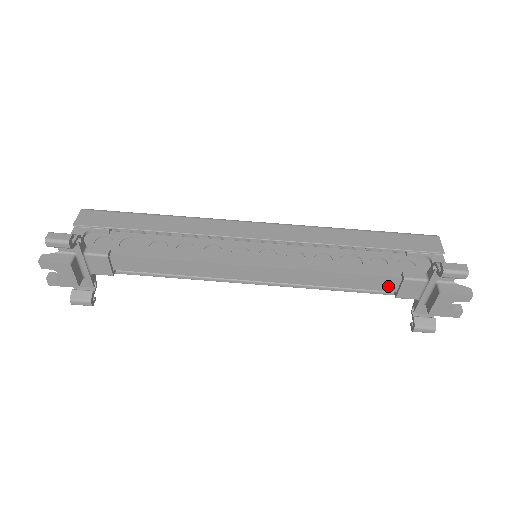
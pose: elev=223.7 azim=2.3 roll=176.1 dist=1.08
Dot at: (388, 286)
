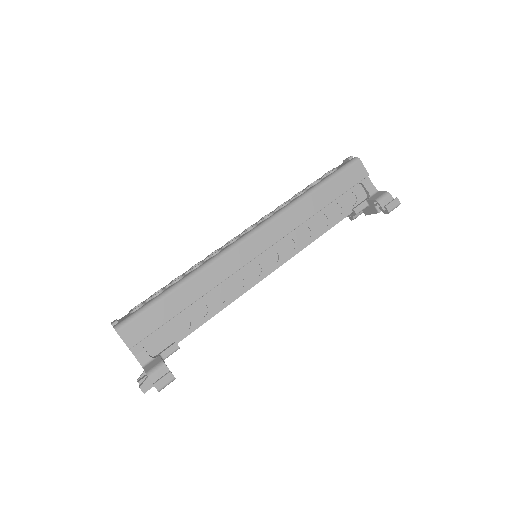
Dot at: occluded
